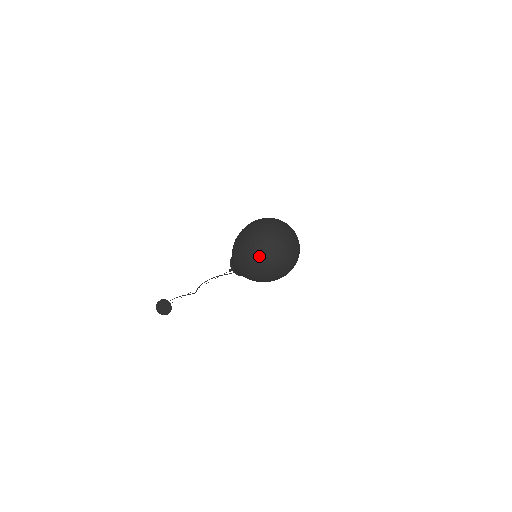
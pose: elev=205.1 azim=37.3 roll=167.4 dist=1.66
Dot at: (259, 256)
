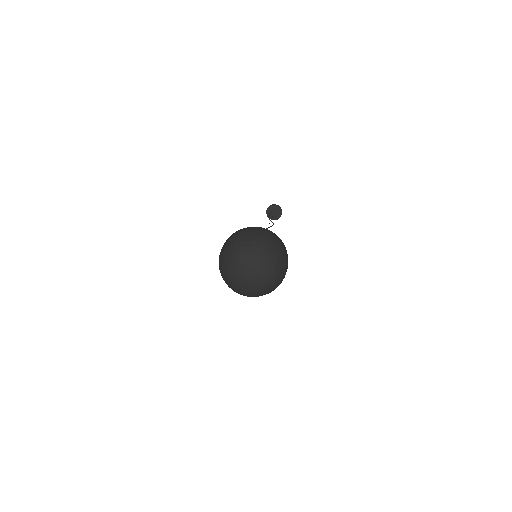
Dot at: (228, 286)
